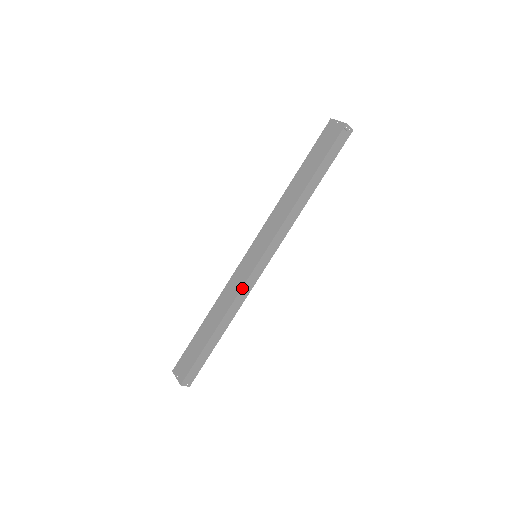
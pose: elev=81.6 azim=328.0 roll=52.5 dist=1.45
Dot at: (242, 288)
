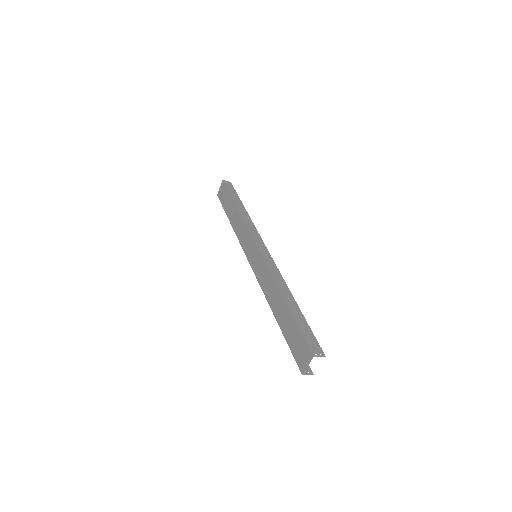
Dot at: (267, 267)
